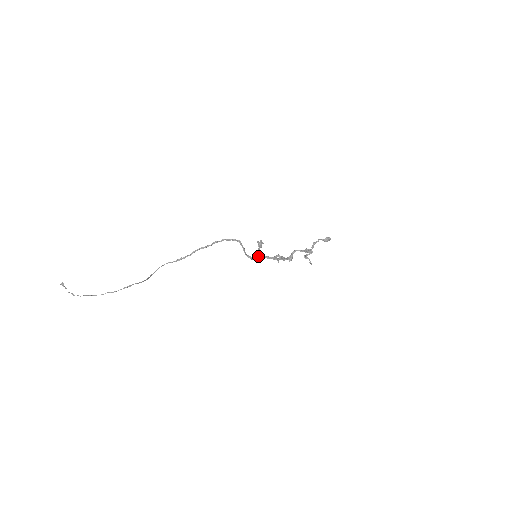
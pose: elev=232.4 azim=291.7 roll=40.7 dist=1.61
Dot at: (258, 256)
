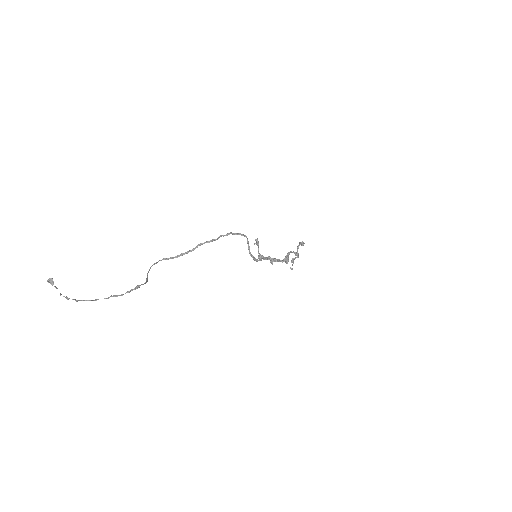
Dot at: (258, 256)
